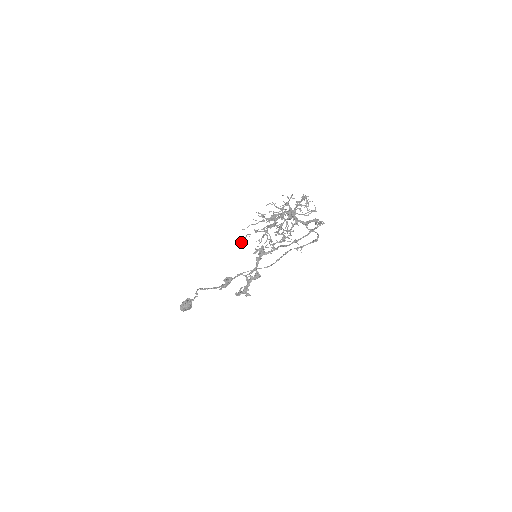
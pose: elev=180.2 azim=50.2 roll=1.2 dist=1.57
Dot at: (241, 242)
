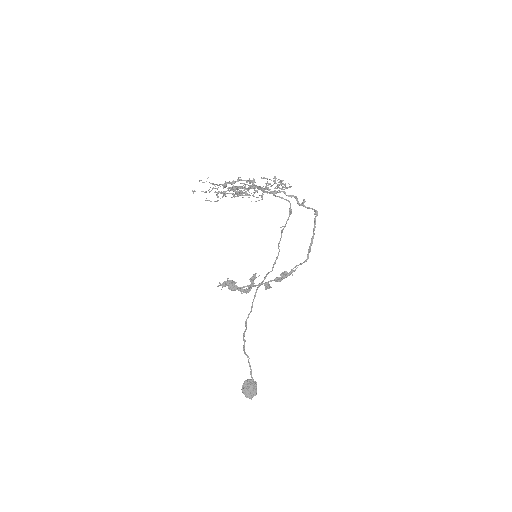
Dot at: (192, 190)
